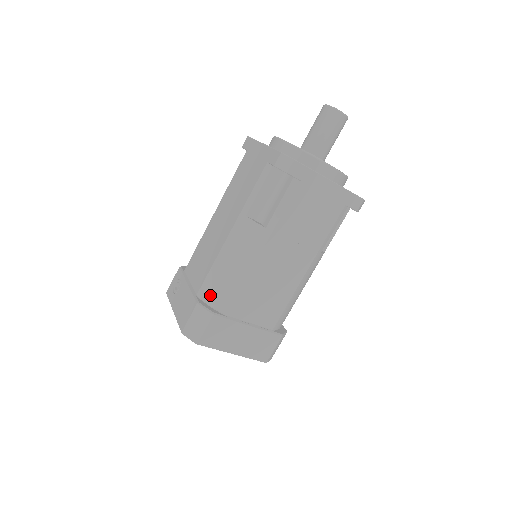
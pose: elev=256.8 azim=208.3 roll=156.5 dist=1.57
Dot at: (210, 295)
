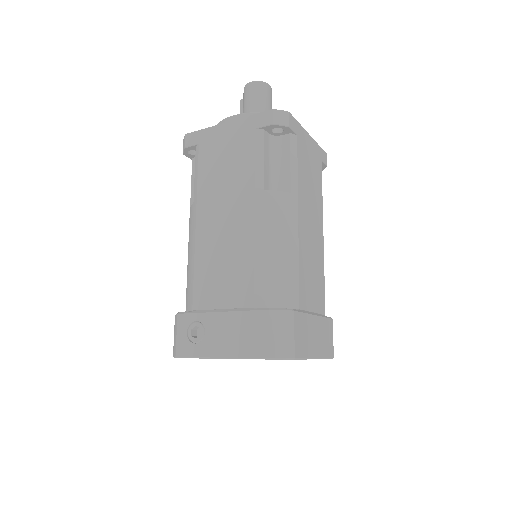
Dot at: (272, 296)
